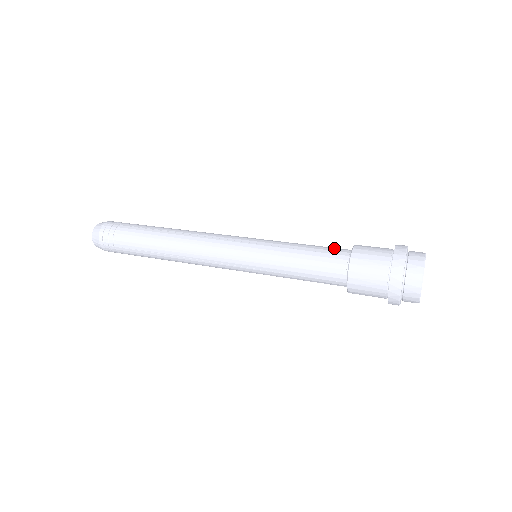
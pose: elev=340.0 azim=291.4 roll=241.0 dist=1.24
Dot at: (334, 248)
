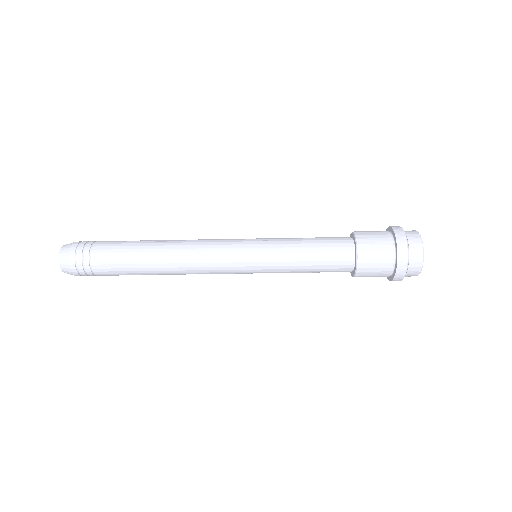
Dot at: occluded
